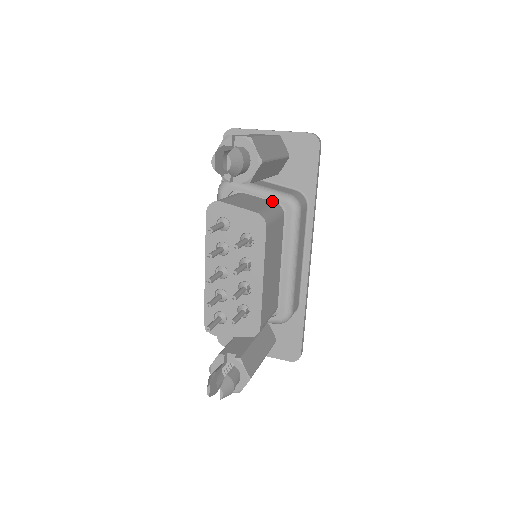
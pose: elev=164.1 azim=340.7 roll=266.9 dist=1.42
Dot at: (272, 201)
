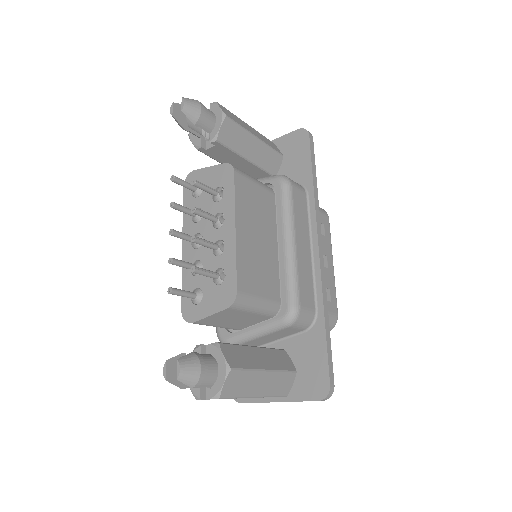
Dot at: occluded
